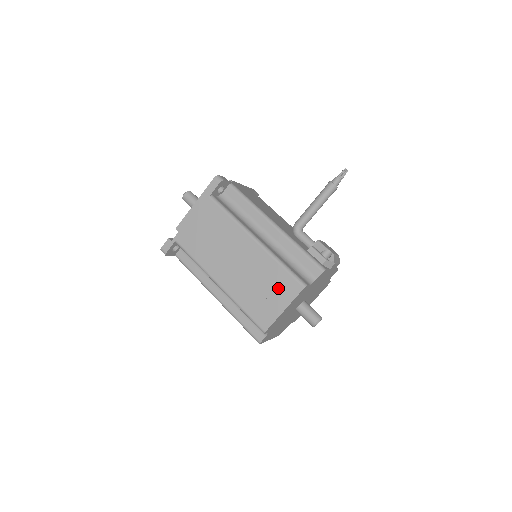
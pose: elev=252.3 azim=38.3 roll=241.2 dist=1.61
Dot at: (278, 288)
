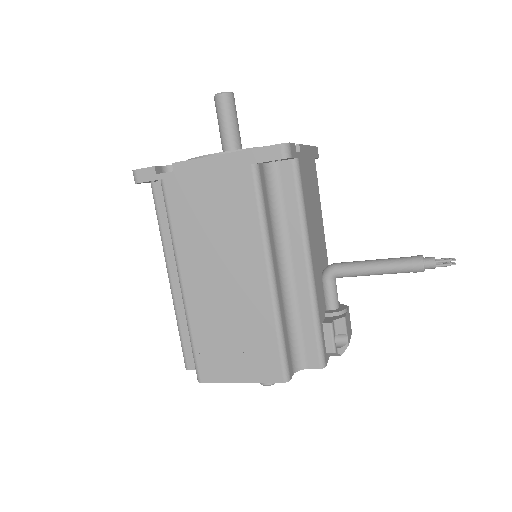
Dot at: (253, 355)
